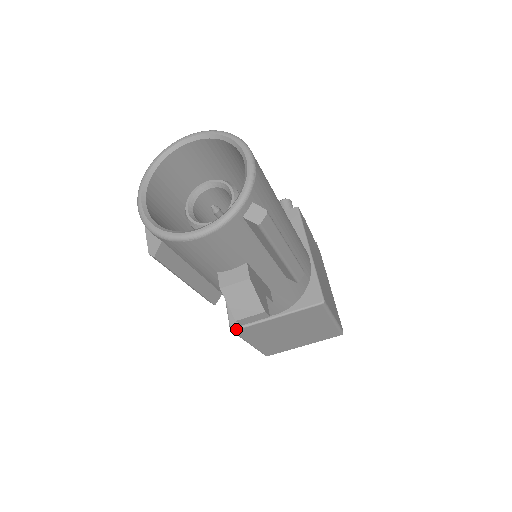
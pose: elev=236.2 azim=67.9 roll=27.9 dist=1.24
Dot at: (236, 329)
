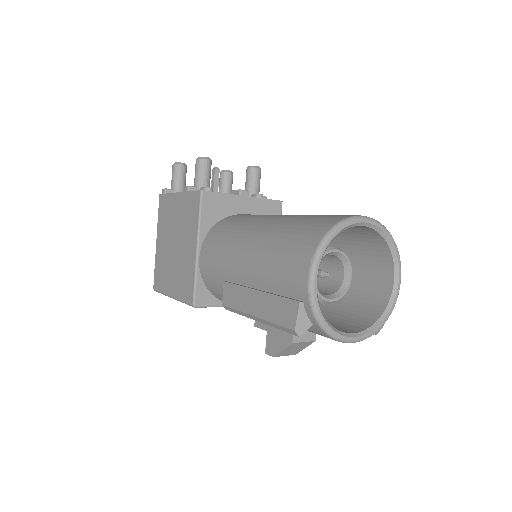
Dot at: (199, 307)
